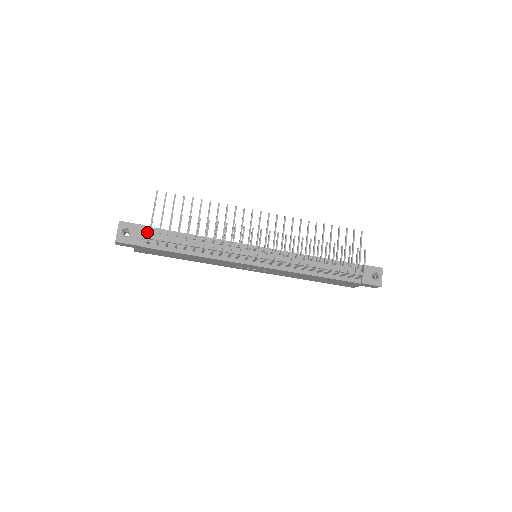
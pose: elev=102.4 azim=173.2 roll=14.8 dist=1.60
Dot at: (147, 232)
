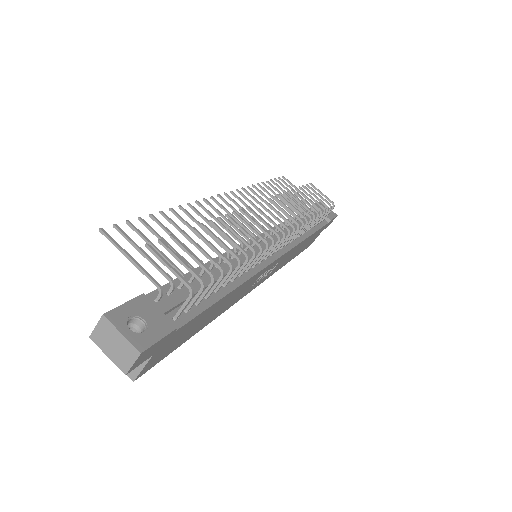
Dot at: (154, 304)
